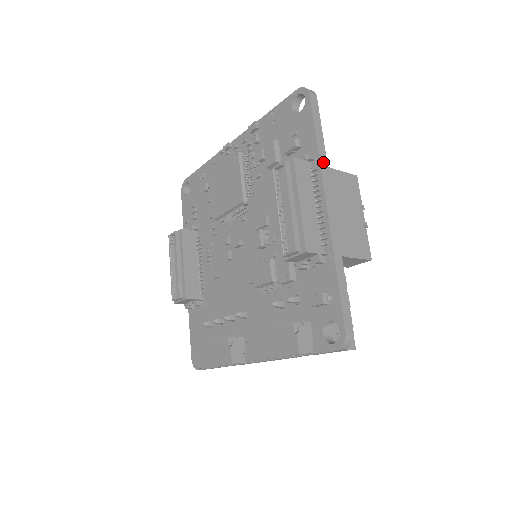
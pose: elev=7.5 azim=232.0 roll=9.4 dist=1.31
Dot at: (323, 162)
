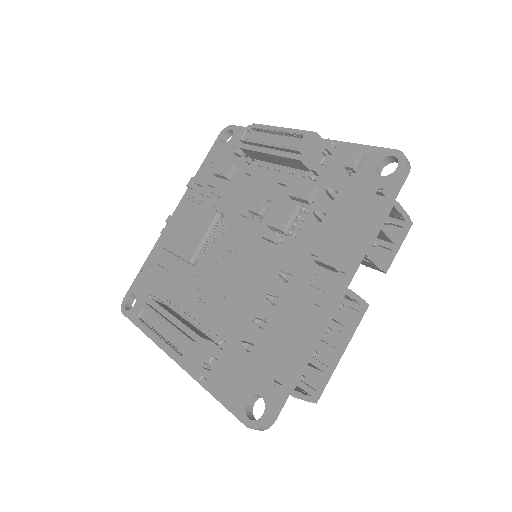
Dot at: occluded
